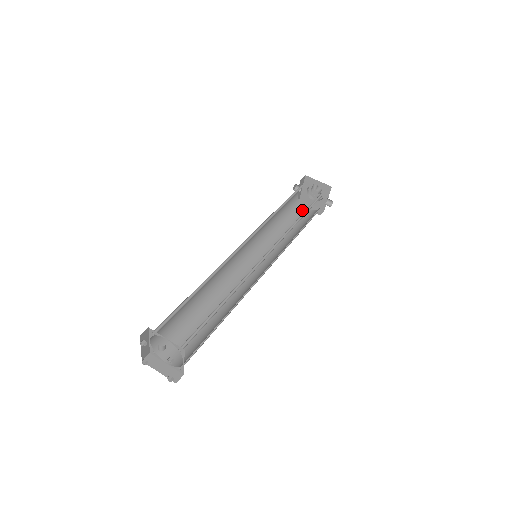
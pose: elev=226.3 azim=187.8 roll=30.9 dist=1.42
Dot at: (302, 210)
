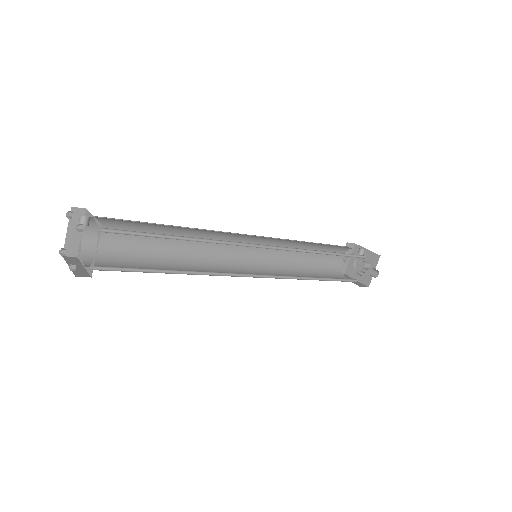
Dot at: (341, 277)
